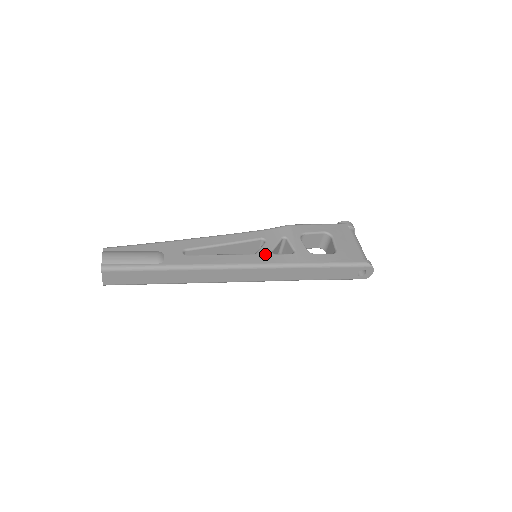
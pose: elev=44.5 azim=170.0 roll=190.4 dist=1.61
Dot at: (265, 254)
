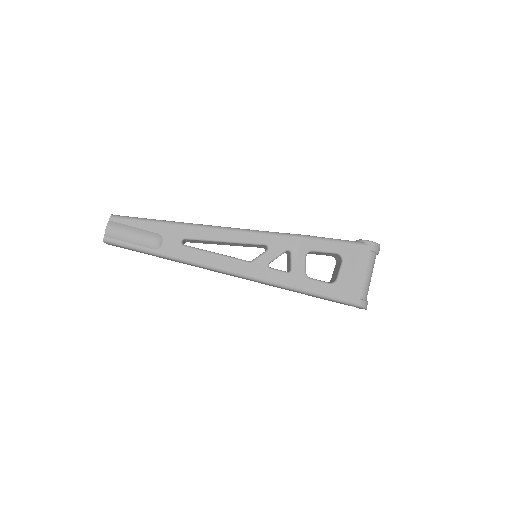
Dot at: (260, 266)
